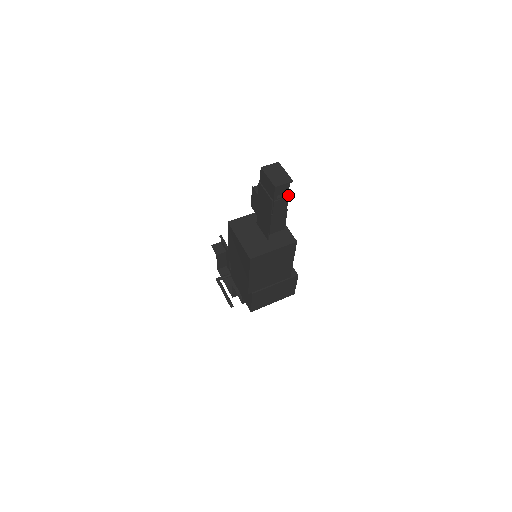
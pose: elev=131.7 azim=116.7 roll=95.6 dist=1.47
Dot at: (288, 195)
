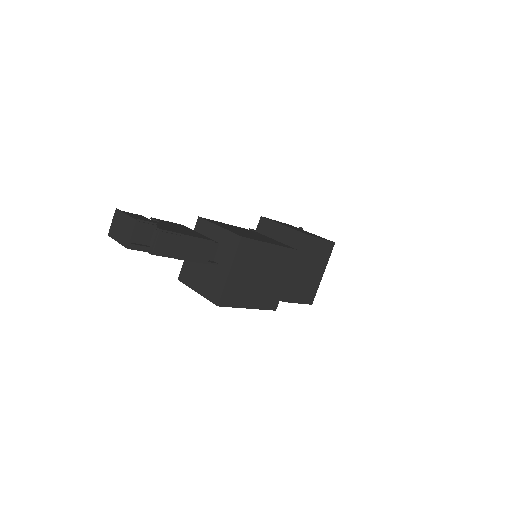
Dot at: (158, 229)
